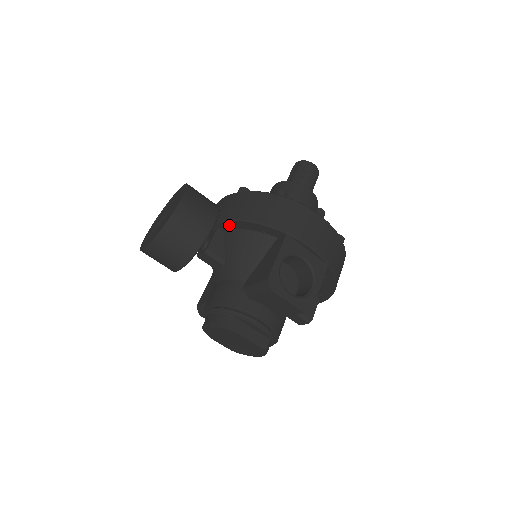
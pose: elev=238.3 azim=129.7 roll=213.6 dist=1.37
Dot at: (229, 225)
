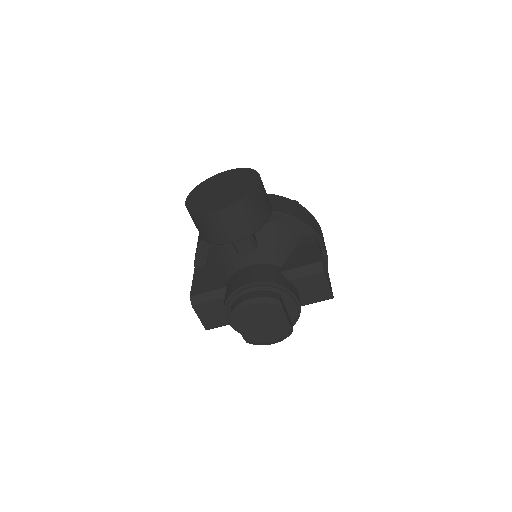
Dot at: occluded
